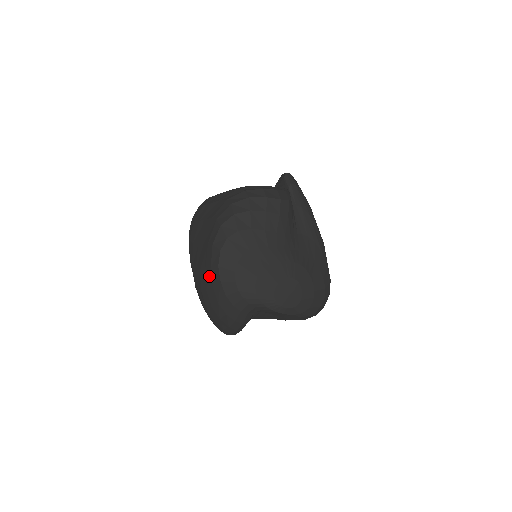
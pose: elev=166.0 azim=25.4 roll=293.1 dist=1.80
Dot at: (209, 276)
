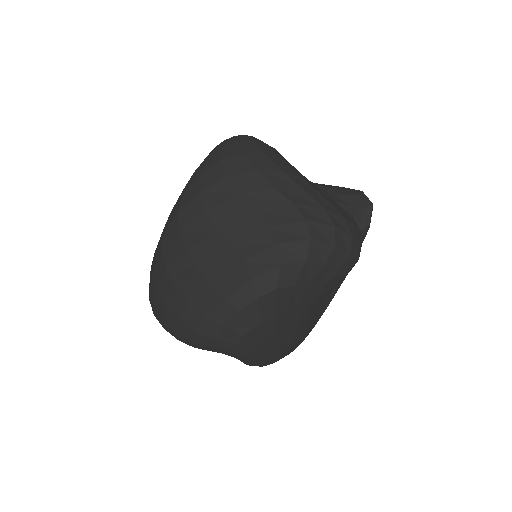
Dot at: (211, 301)
